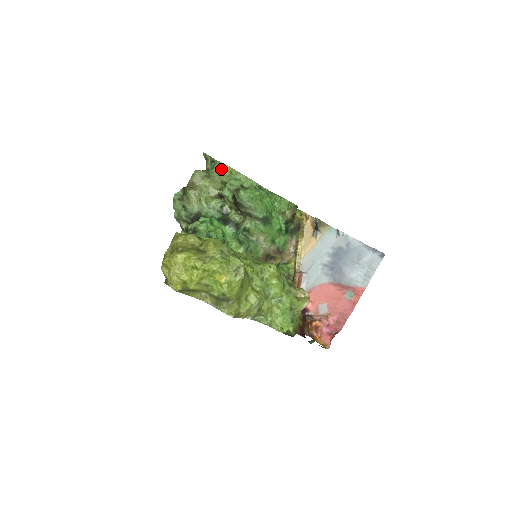
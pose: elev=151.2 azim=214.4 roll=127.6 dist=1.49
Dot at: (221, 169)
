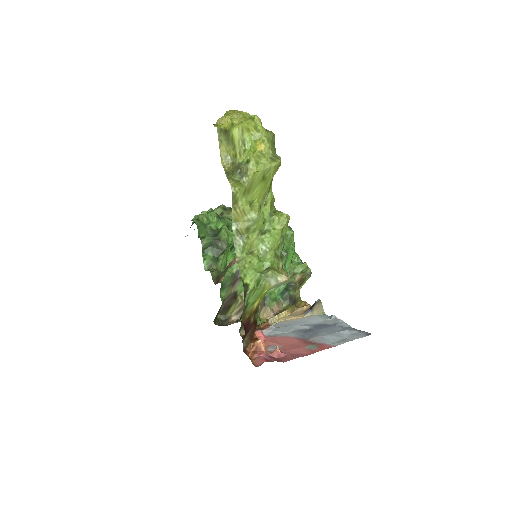
Dot at: occluded
